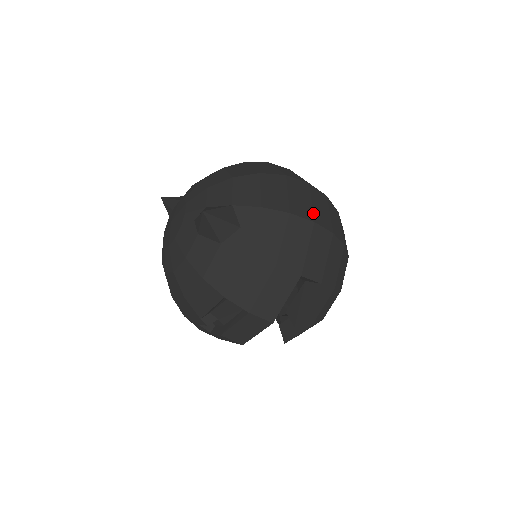
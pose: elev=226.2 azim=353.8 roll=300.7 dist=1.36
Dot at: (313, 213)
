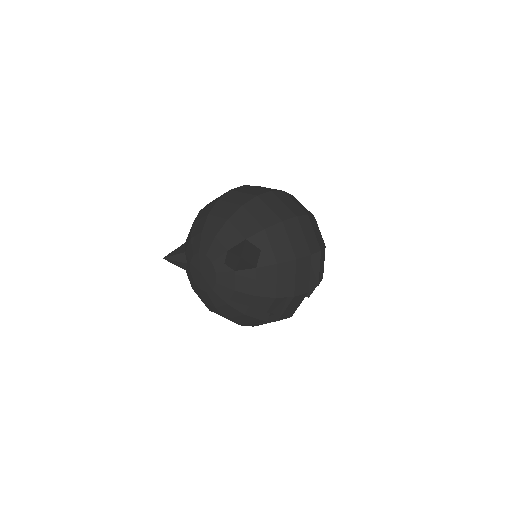
Dot at: (291, 211)
